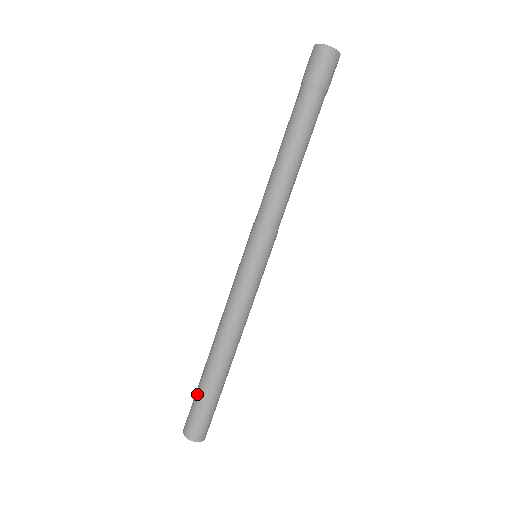
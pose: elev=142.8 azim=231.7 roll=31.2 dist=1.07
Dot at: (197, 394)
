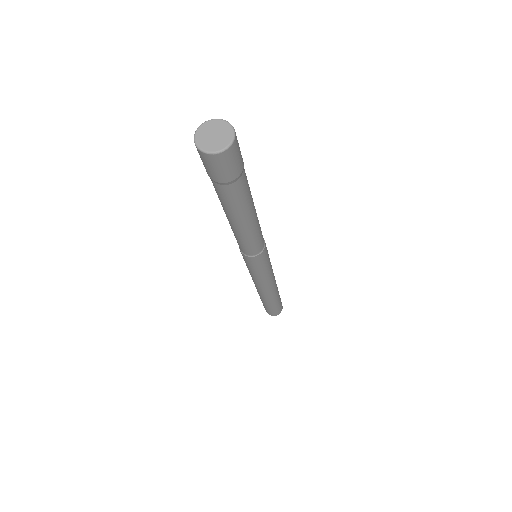
Dot at: occluded
